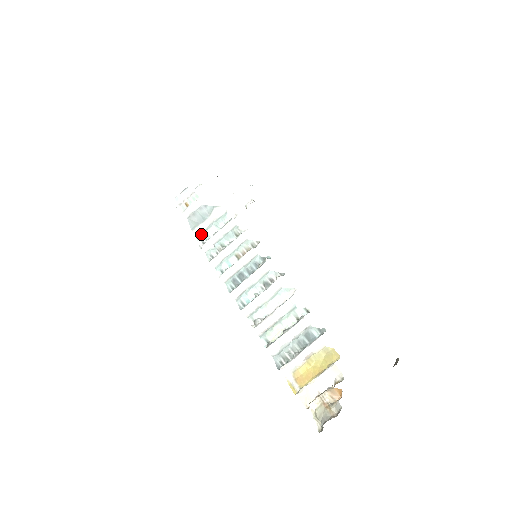
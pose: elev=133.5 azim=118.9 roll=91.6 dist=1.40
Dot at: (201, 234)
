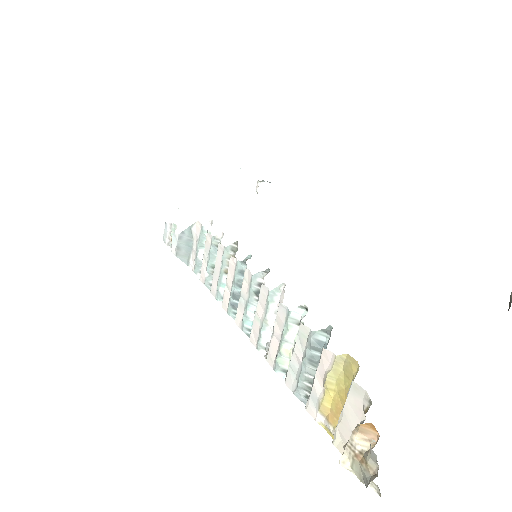
Dot at: (195, 265)
